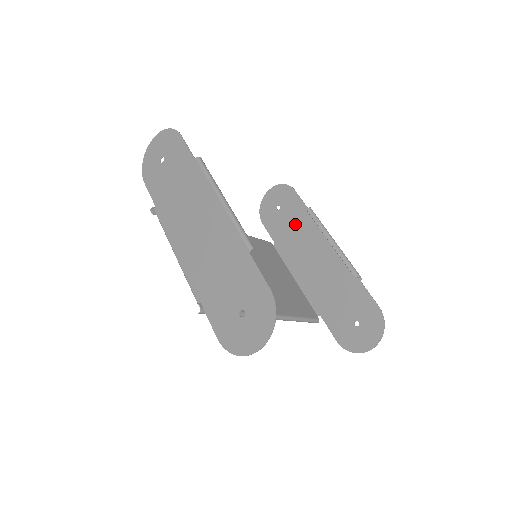
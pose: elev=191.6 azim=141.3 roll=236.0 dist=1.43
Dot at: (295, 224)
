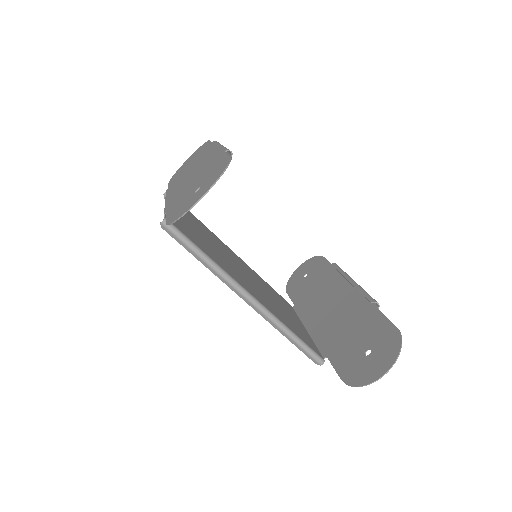
Dot at: (318, 282)
